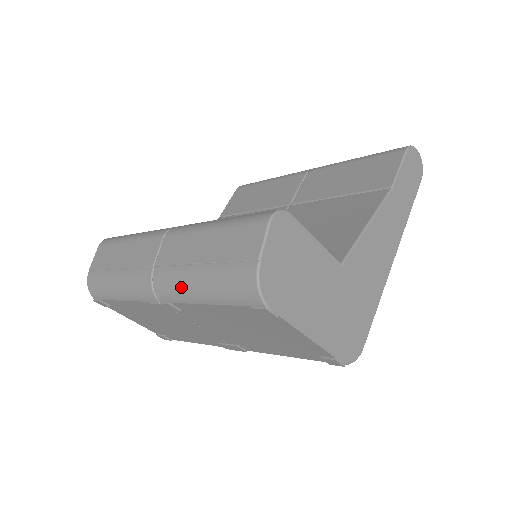
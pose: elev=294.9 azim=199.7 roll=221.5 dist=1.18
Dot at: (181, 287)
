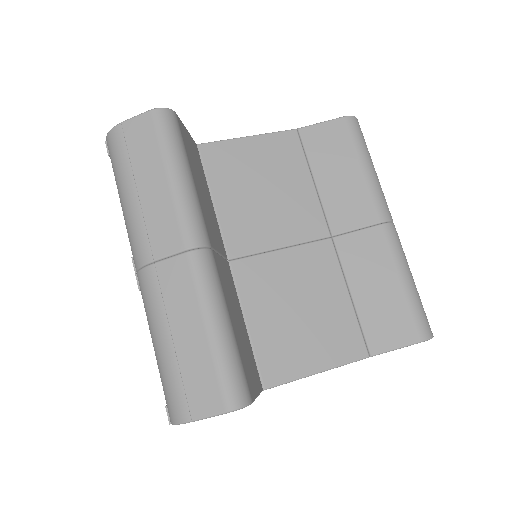
Dot at: (151, 318)
